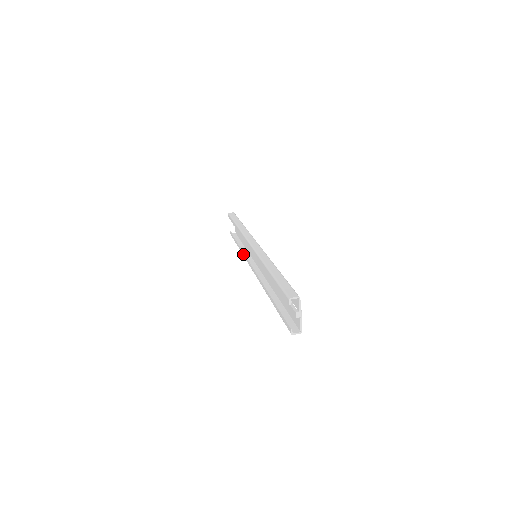
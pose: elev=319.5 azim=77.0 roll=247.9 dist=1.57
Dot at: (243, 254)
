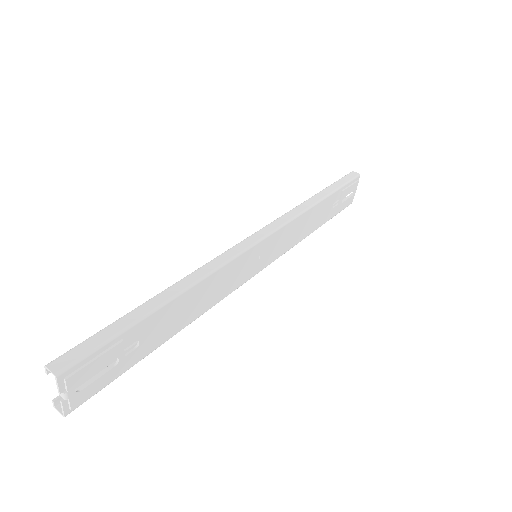
Dot at: occluded
